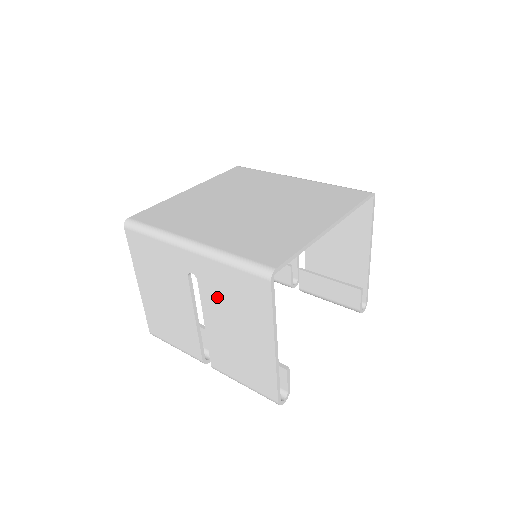
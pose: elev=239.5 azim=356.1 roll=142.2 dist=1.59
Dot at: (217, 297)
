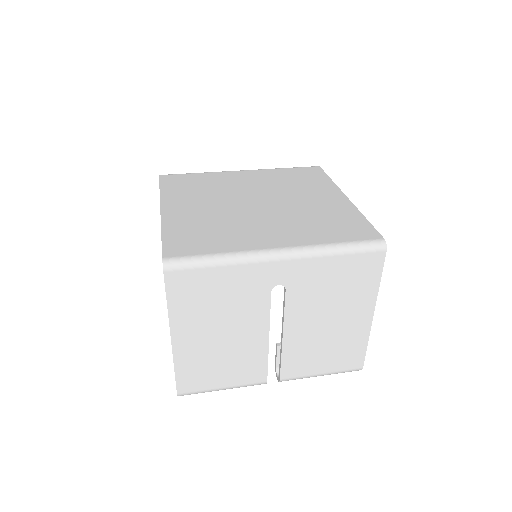
Dot at: (311, 296)
